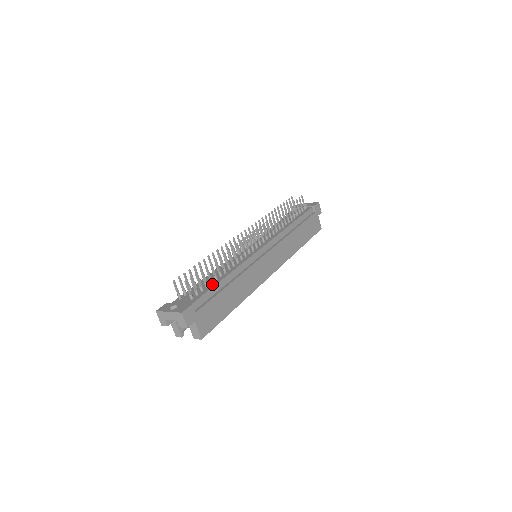
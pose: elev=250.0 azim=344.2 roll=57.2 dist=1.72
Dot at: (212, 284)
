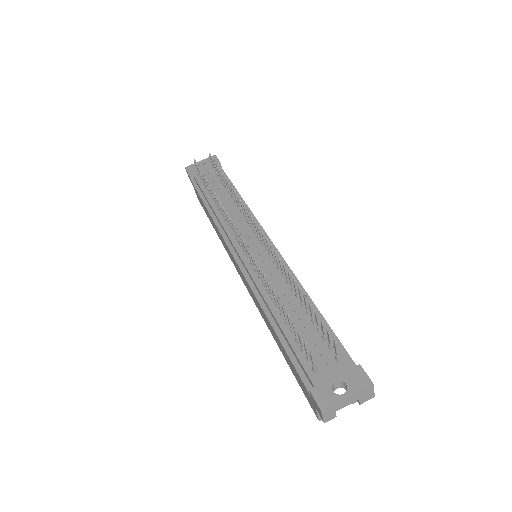
Dot at: (316, 323)
